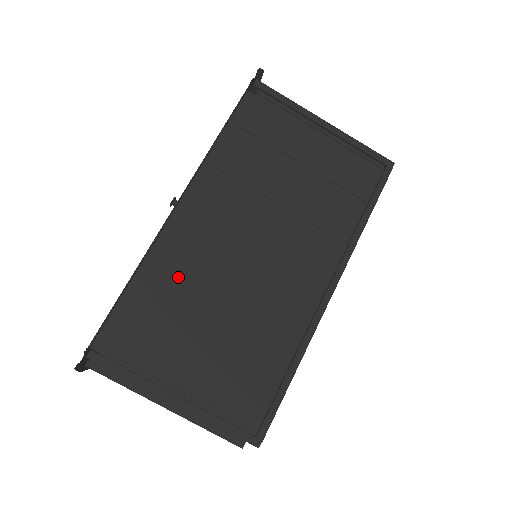
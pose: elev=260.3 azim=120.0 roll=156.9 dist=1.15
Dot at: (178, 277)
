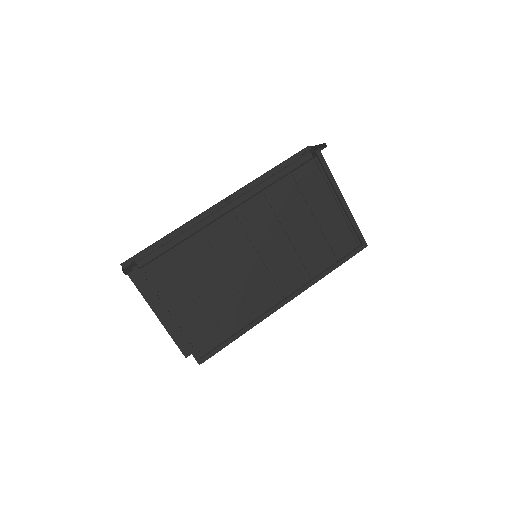
Dot at: (206, 248)
